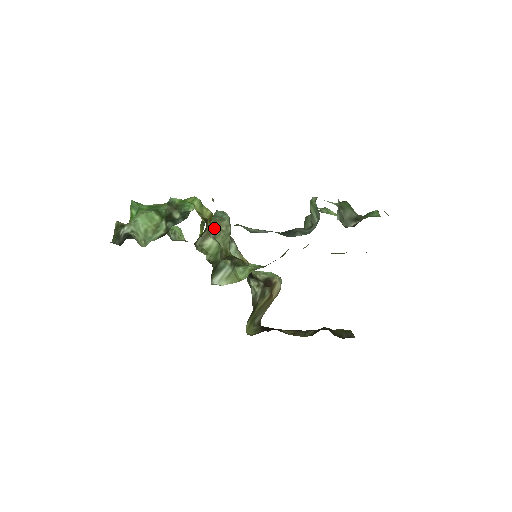
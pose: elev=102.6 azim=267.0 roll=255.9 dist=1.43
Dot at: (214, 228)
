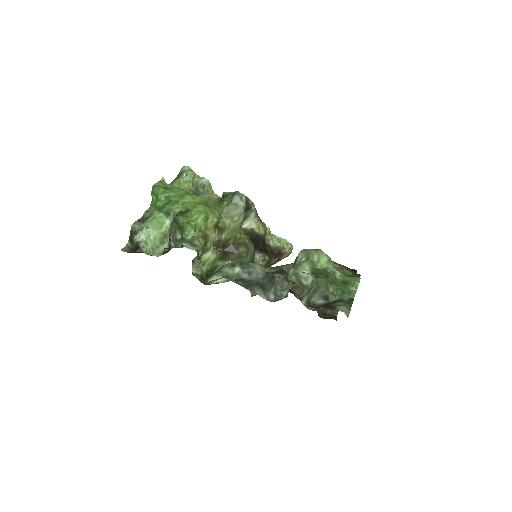
Dot at: (225, 220)
